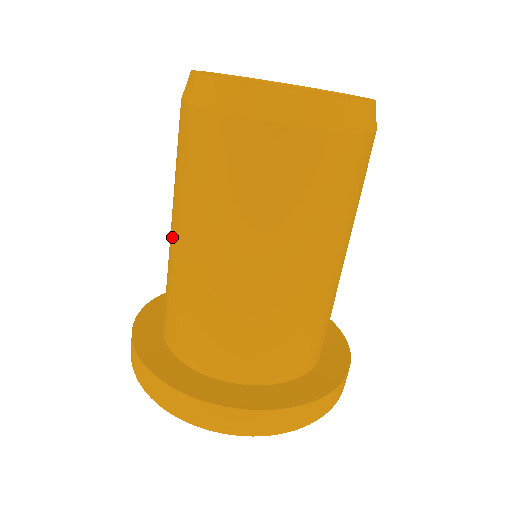
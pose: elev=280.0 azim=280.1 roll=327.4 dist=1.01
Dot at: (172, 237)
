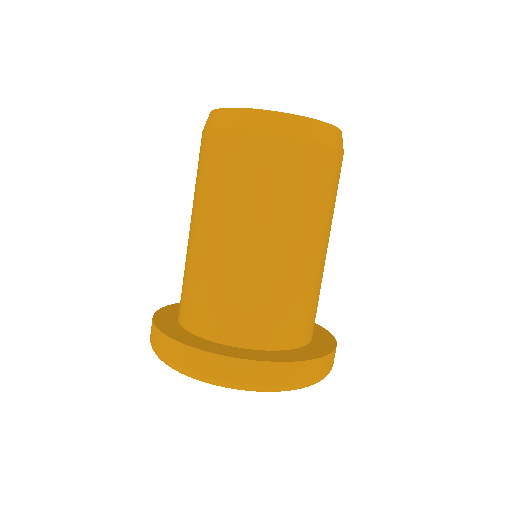
Dot at: (191, 233)
